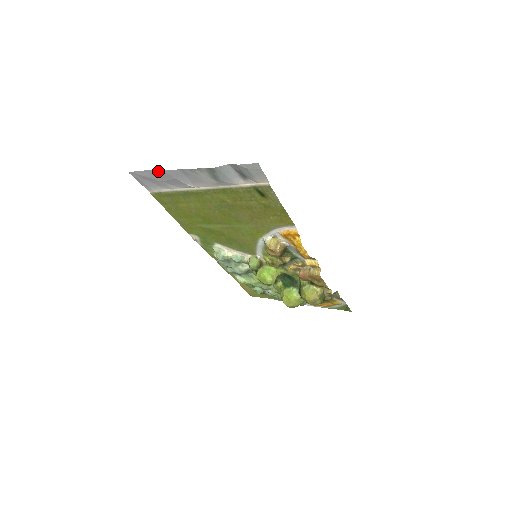
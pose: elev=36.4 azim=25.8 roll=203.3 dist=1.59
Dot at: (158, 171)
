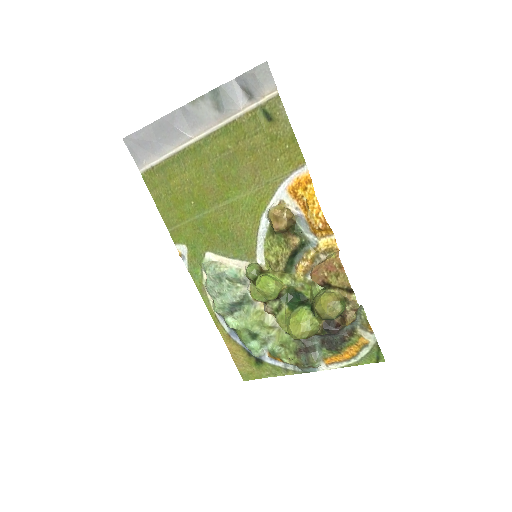
Dot at: (156, 123)
